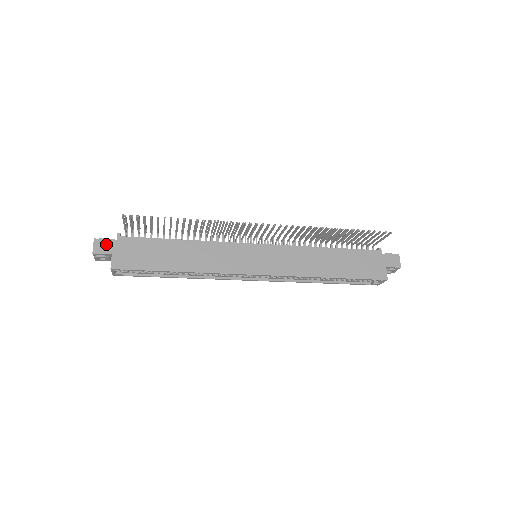
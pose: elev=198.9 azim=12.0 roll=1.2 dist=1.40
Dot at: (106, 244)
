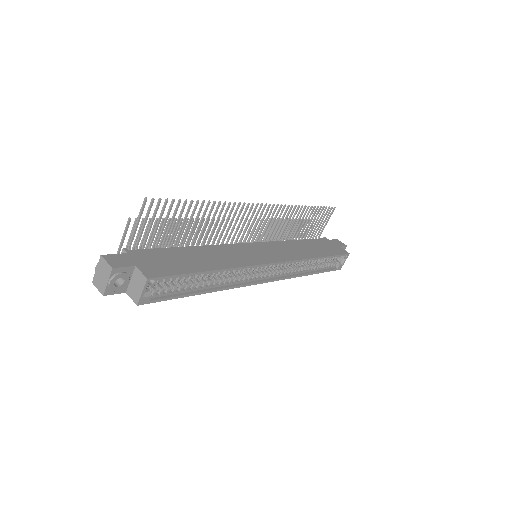
Dot at: (120, 258)
